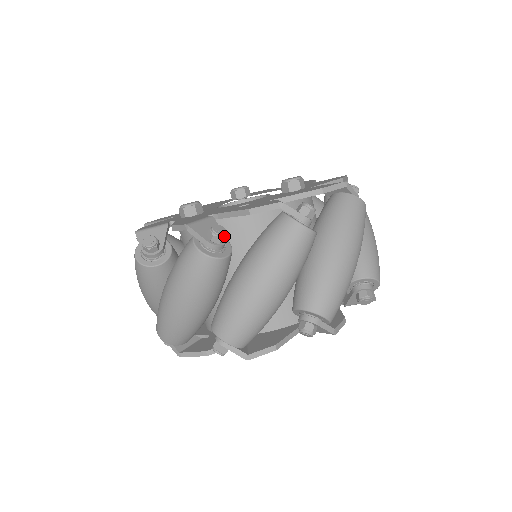
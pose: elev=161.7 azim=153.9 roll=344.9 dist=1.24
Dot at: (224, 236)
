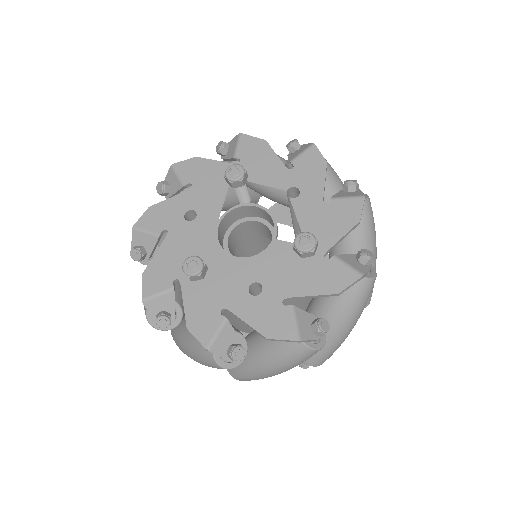
Dot at: (243, 356)
